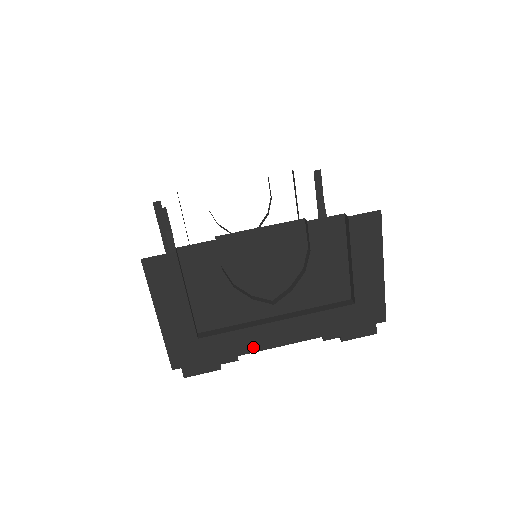
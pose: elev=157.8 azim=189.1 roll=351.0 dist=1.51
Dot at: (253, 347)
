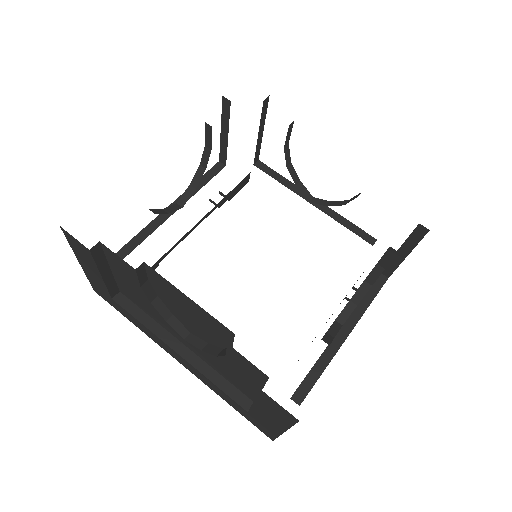
Dot at: (155, 341)
